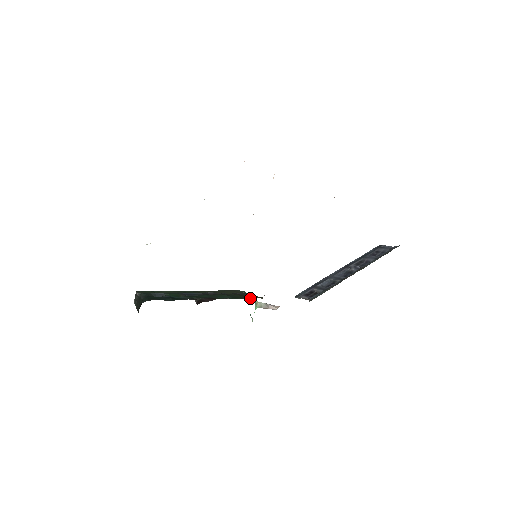
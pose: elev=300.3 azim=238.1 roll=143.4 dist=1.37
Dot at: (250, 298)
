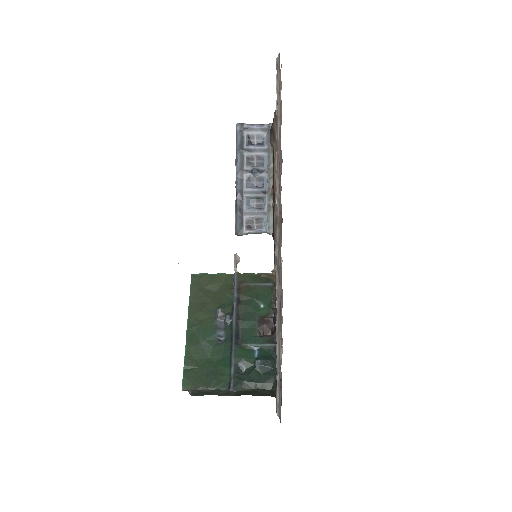
Dot at: (272, 286)
